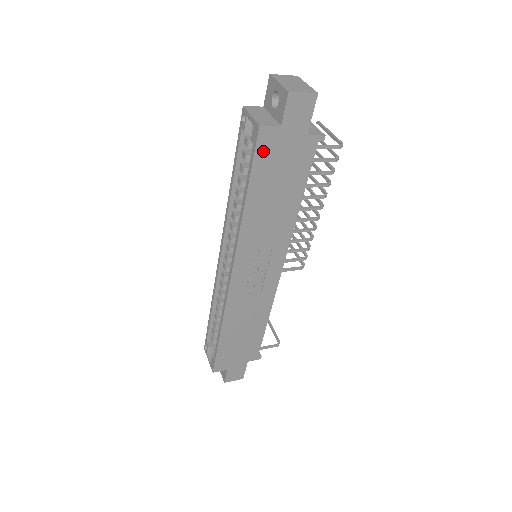
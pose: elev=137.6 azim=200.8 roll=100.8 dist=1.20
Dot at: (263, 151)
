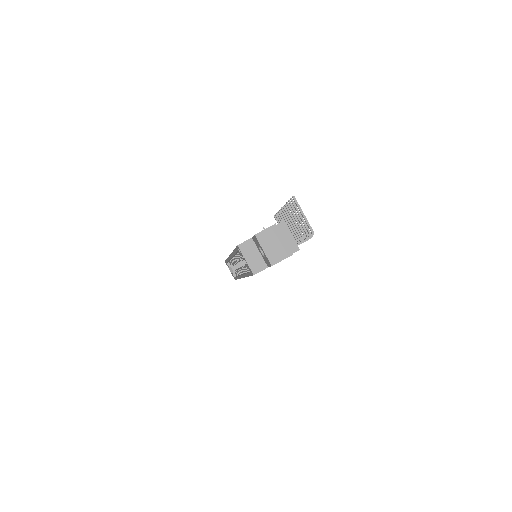
Dot at: occluded
